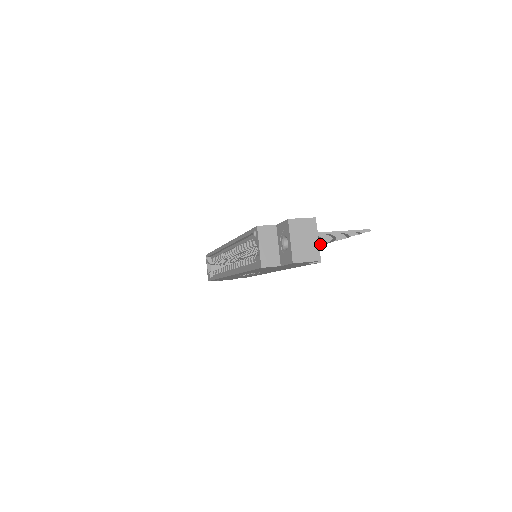
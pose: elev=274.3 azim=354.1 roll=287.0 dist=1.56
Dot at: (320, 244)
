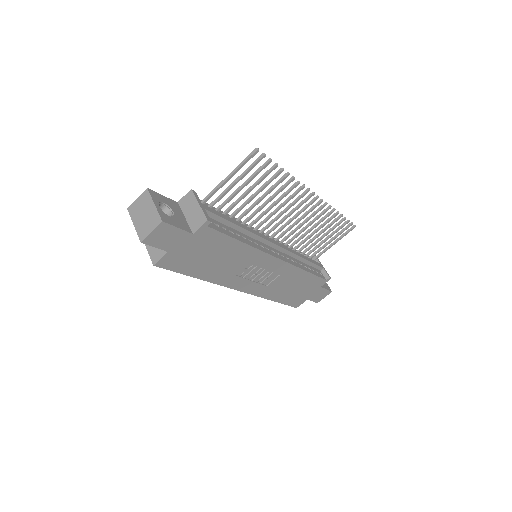
Dot at: (307, 198)
